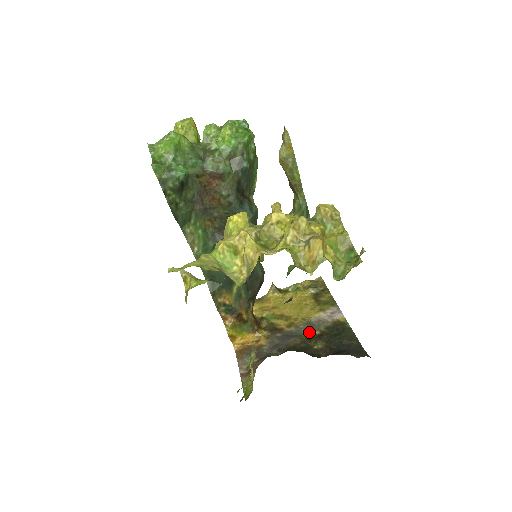
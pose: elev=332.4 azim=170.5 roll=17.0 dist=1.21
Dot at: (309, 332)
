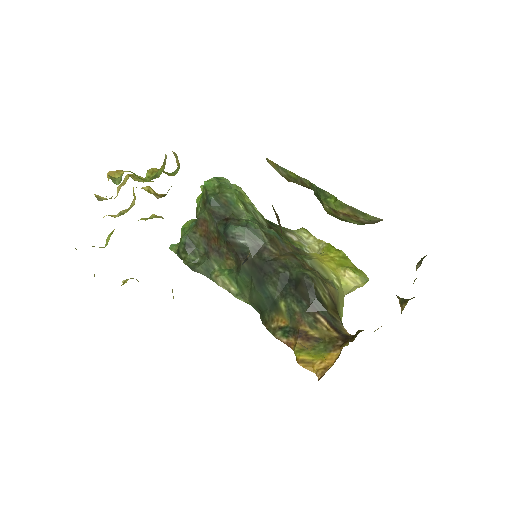
Dot at: occluded
